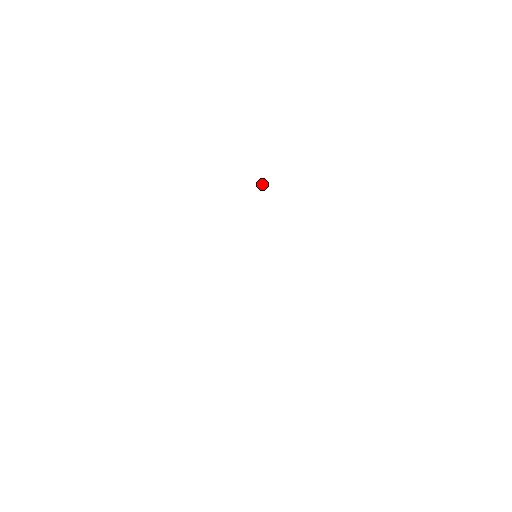
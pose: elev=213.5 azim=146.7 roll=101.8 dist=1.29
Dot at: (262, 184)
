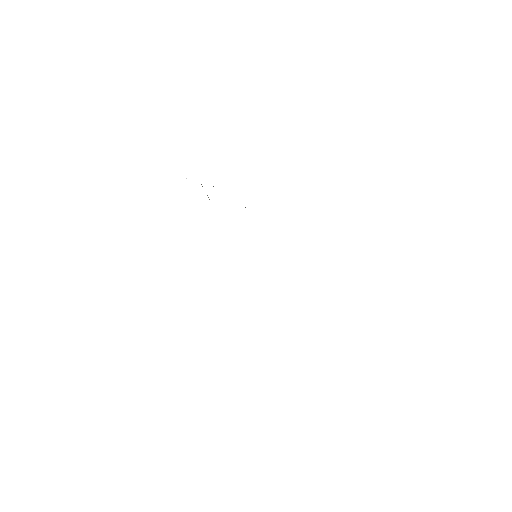
Dot at: occluded
